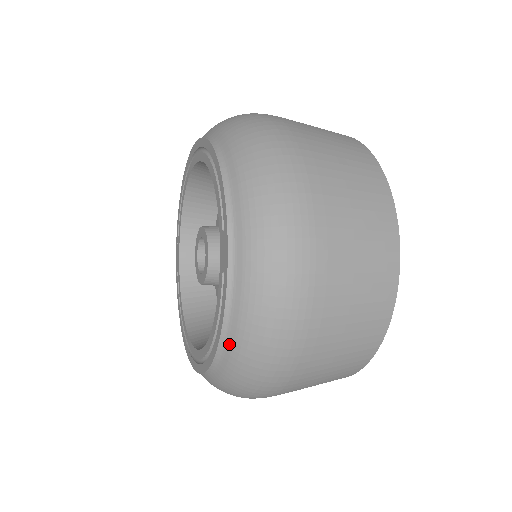
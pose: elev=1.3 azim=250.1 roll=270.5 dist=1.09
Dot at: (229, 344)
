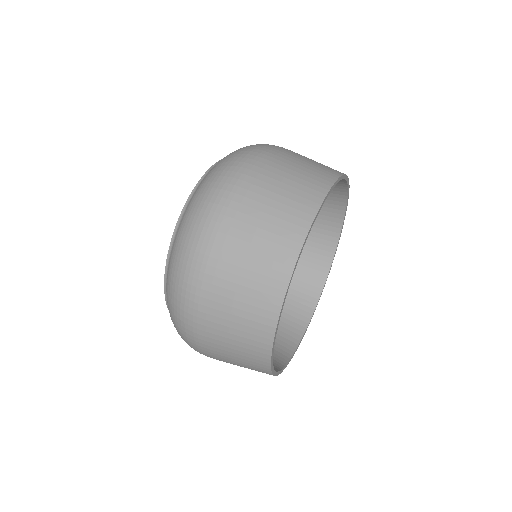
Dot at: occluded
